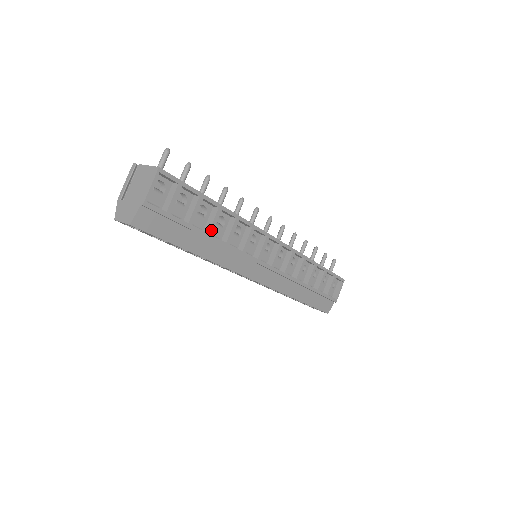
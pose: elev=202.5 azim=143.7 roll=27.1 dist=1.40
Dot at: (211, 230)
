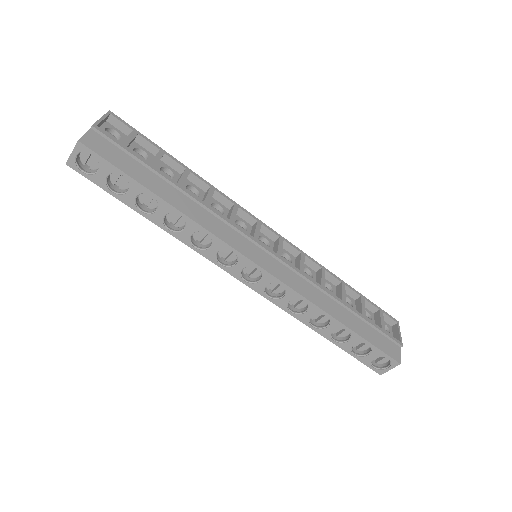
Dot at: (181, 182)
